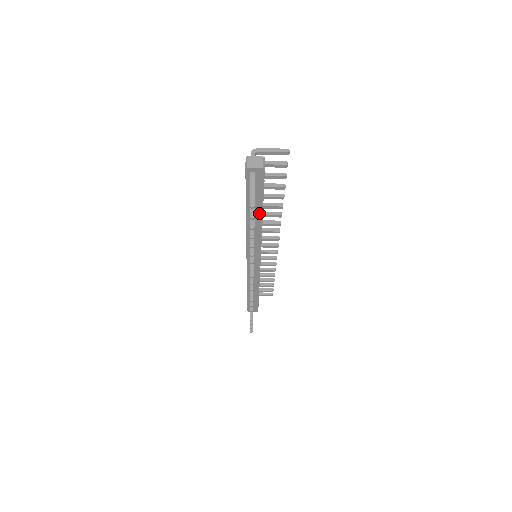
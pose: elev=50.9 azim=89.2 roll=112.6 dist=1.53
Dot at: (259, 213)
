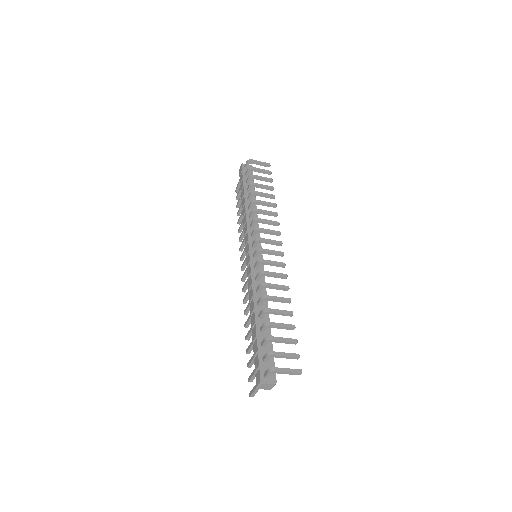
Dot at: occluded
